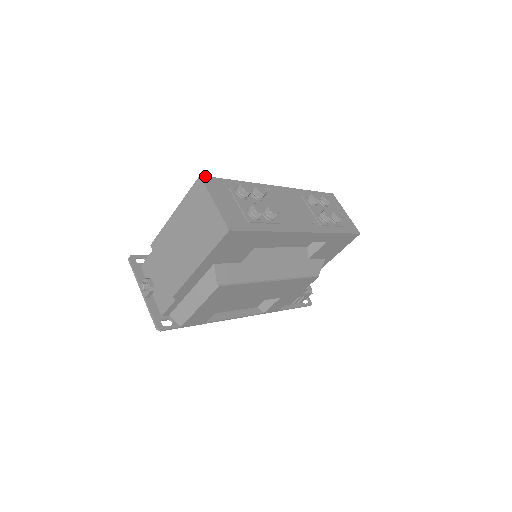
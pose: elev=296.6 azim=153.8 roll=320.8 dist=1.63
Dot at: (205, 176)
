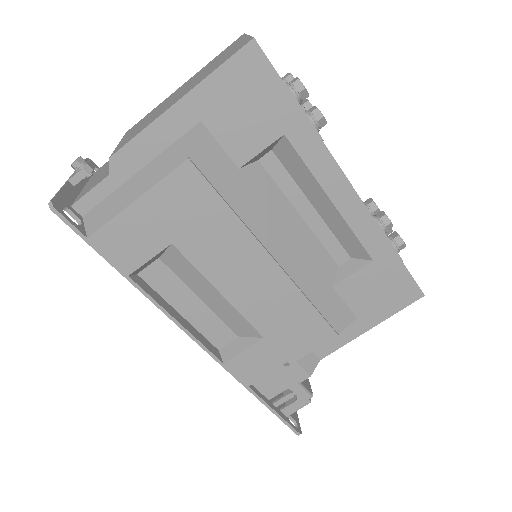
Dot at: occluded
